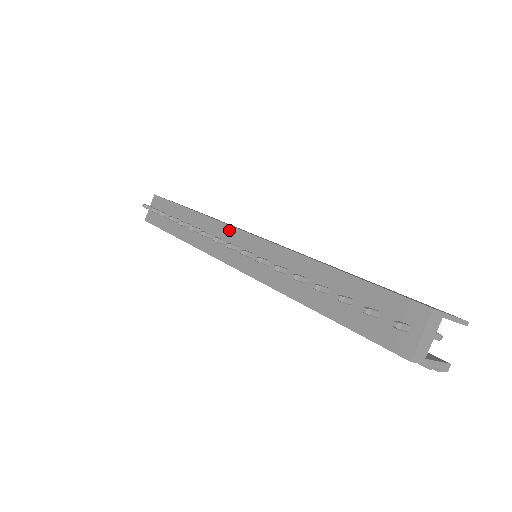
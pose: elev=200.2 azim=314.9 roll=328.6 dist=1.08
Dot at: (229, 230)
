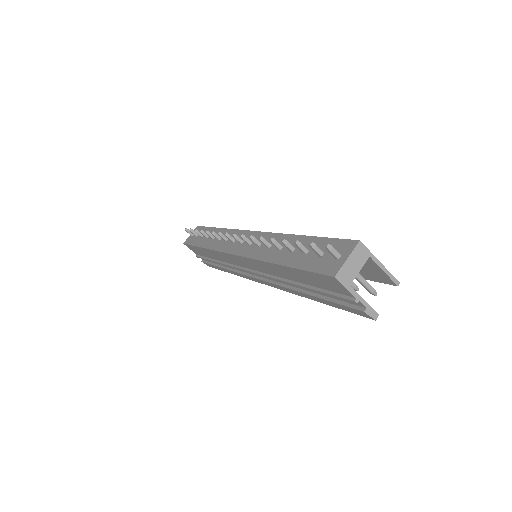
Dot at: (240, 233)
